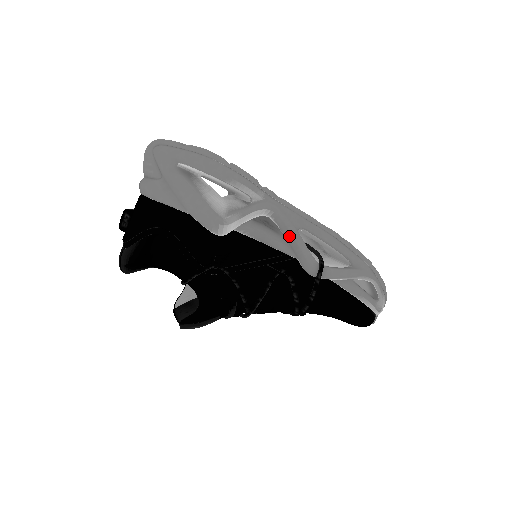
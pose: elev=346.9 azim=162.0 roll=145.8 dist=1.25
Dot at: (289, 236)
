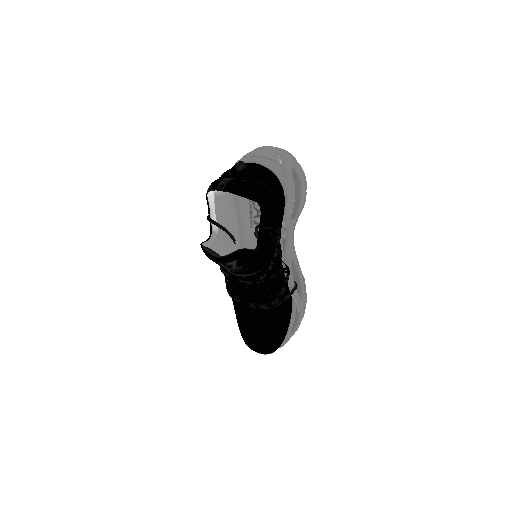
Dot at: (287, 256)
